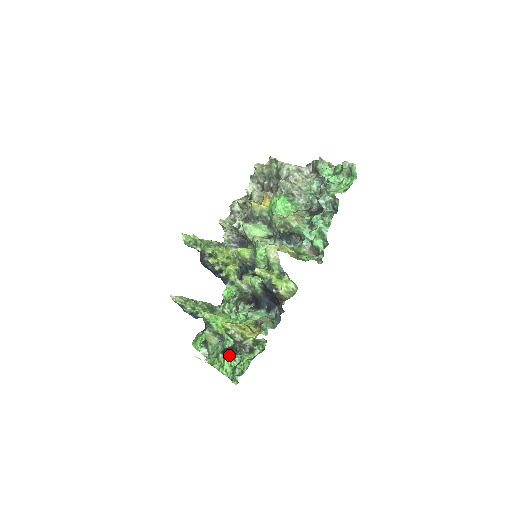
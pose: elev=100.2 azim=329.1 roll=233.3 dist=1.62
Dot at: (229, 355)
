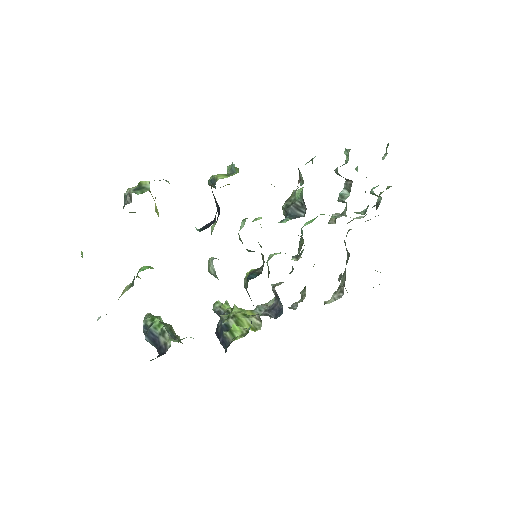
Dot at: occluded
